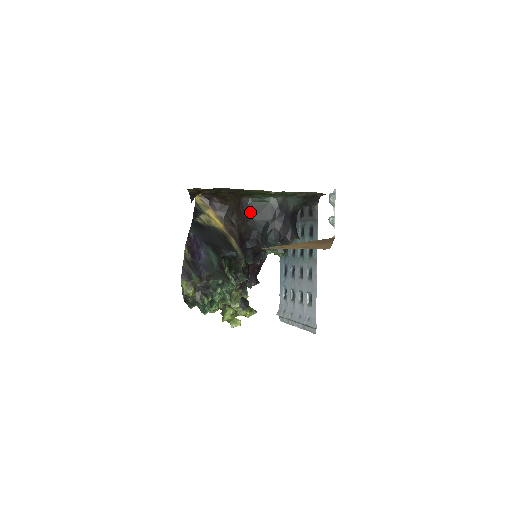
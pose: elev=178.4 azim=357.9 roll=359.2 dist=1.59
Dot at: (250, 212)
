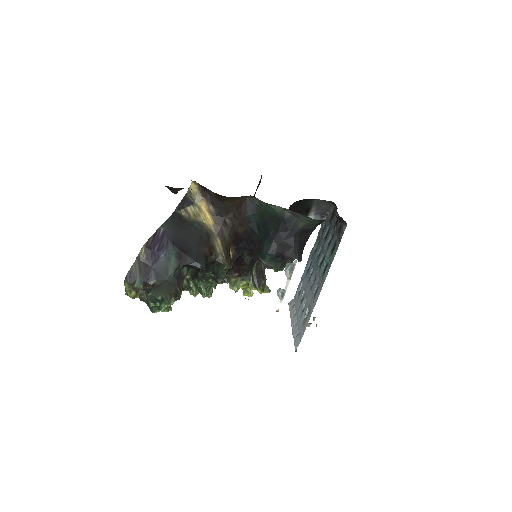
Dot at: (254, 214)
